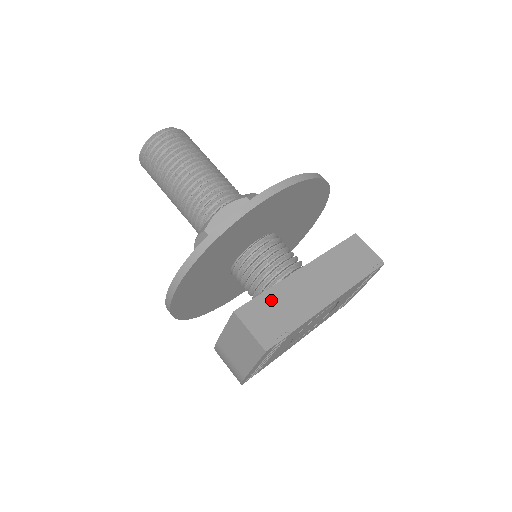
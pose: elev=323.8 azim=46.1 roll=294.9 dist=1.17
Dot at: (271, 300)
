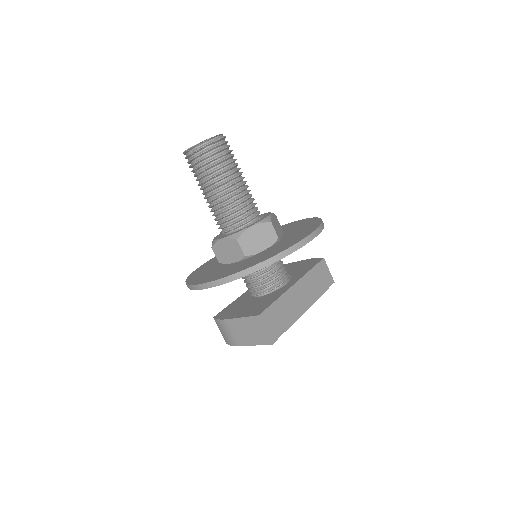
Dot at: (278, 308)
